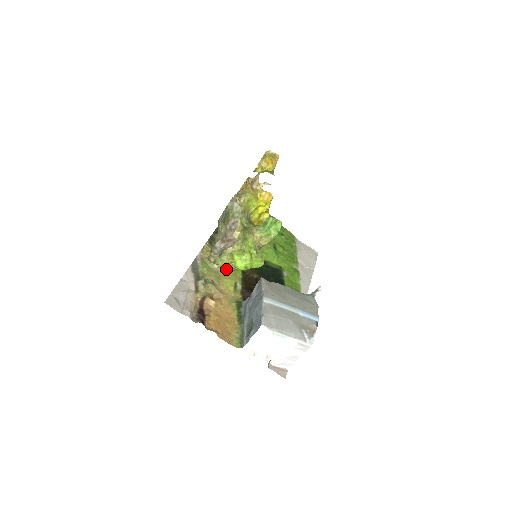
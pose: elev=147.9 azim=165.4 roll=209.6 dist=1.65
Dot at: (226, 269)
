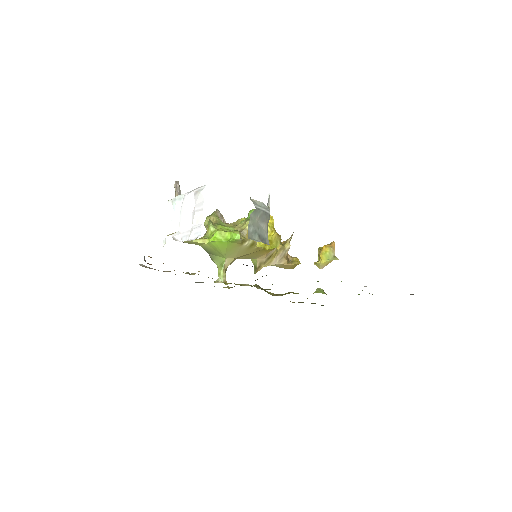
Dot at: occluded
